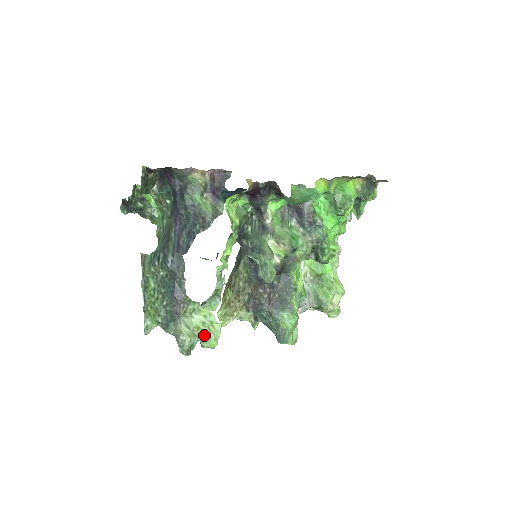
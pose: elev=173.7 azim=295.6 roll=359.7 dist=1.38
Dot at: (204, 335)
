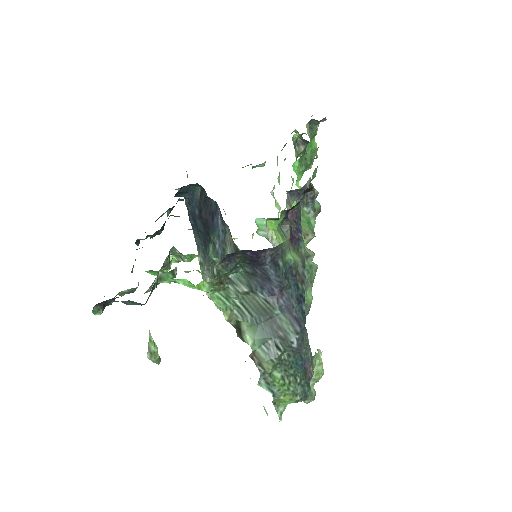
Dot at: (319, 372)
